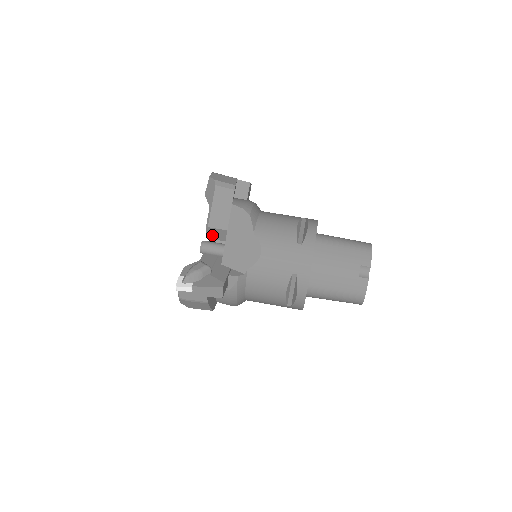
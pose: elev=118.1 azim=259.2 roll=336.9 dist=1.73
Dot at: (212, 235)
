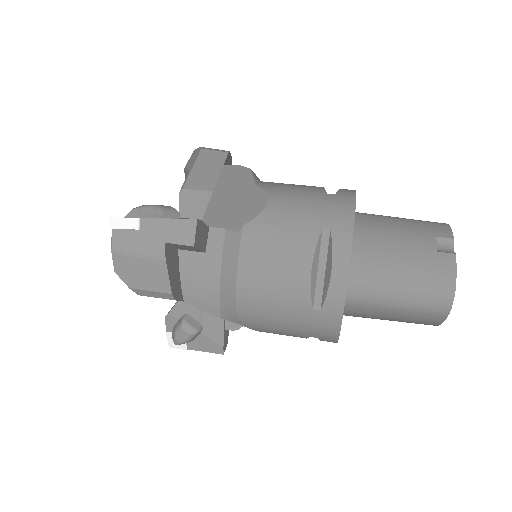
Dot at: (188, 208)
